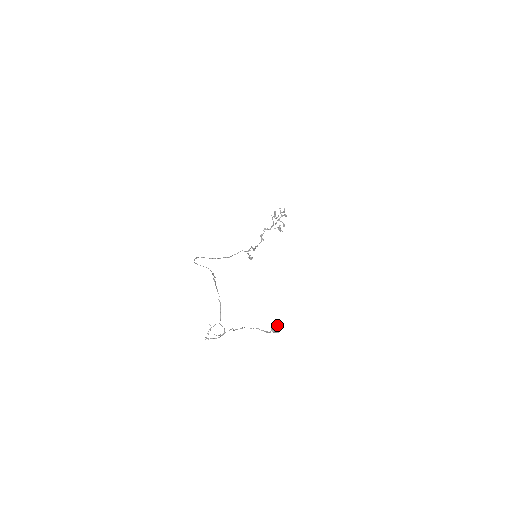
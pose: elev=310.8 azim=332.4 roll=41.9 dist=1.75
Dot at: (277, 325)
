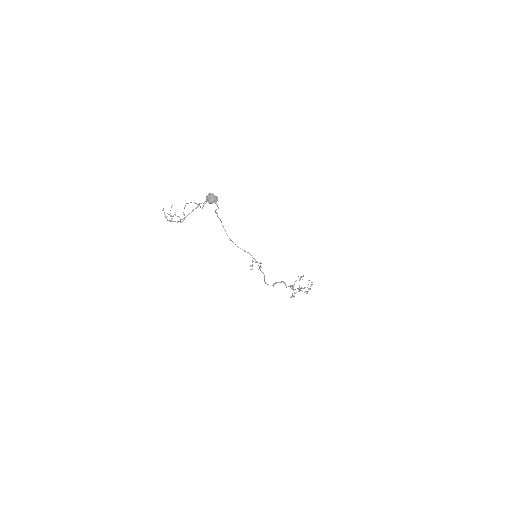
Dot at: occluded
